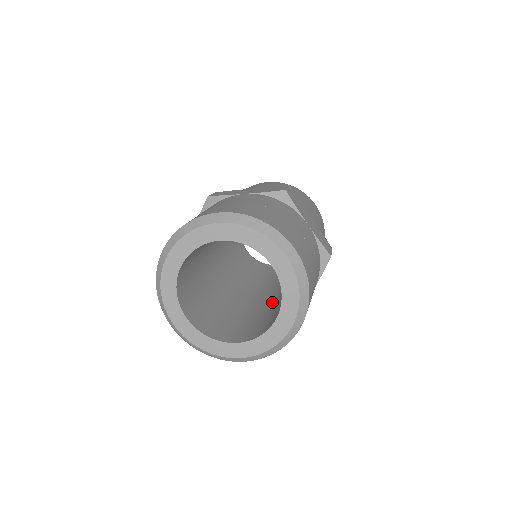
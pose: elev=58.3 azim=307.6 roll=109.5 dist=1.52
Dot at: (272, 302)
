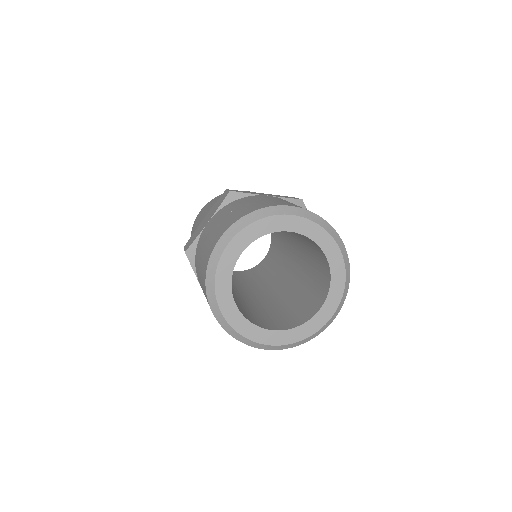
Dot at: (302, 268)
